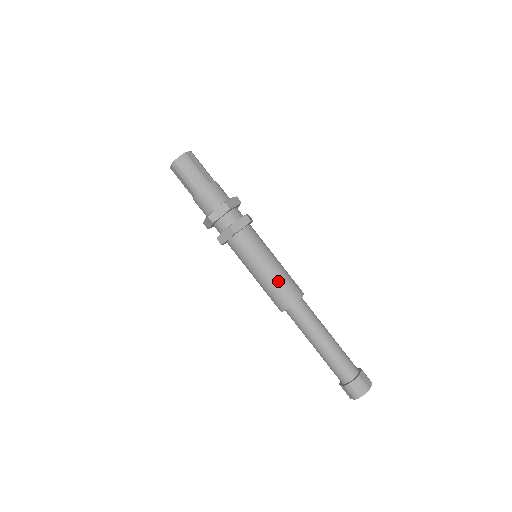
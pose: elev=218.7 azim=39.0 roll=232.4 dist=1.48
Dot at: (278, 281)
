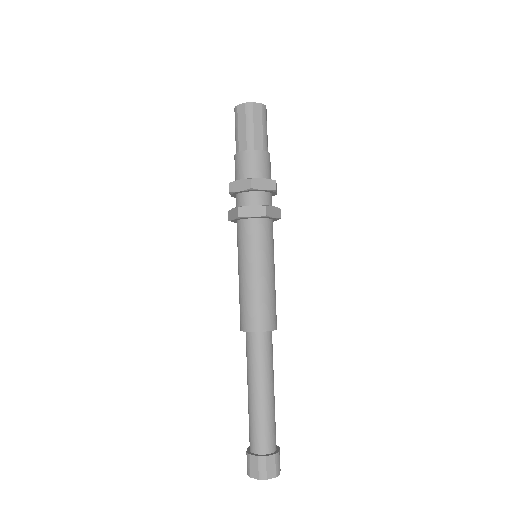
Dot at: (270, 296)
